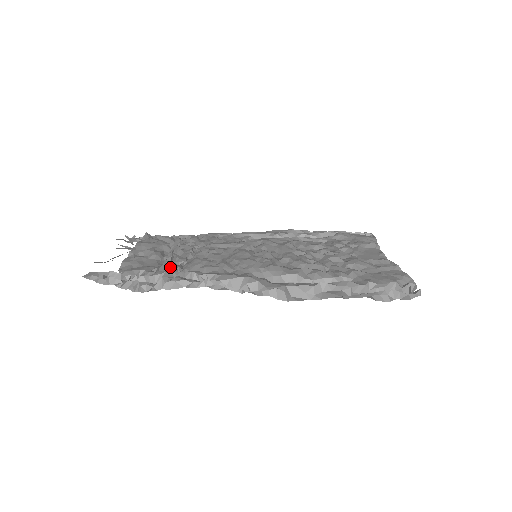
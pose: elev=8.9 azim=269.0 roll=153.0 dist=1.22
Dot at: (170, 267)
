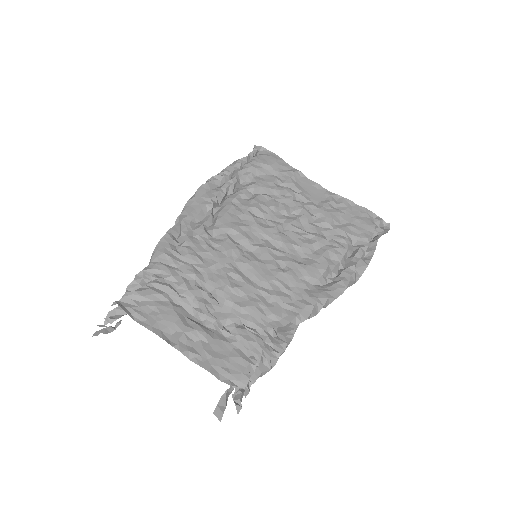
Dot at: (249, 338)
